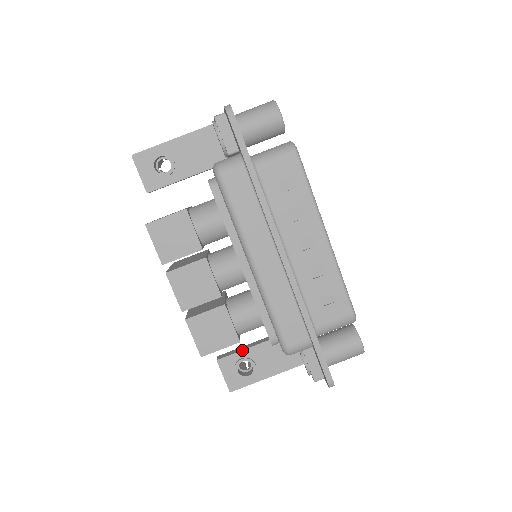
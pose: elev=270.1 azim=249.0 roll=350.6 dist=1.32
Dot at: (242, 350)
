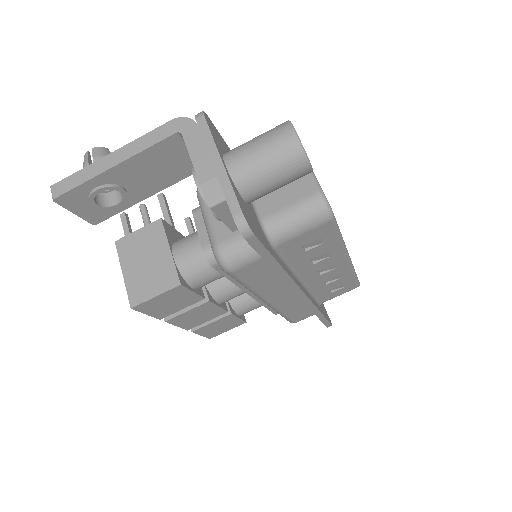
Dot at: occluded
